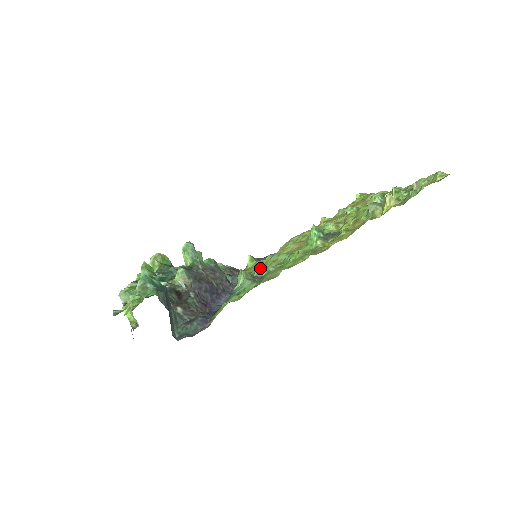
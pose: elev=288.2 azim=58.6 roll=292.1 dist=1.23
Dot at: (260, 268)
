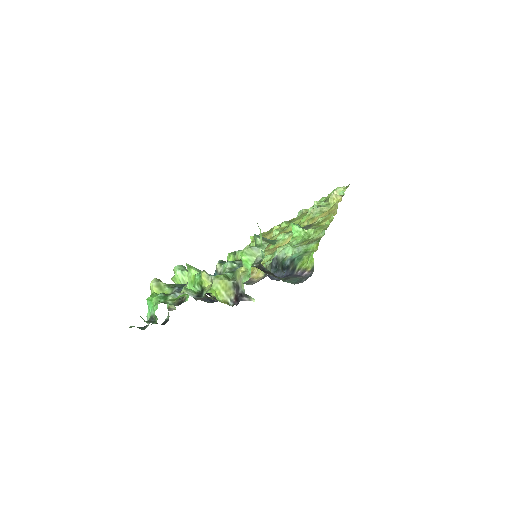
Dot at: occluded
